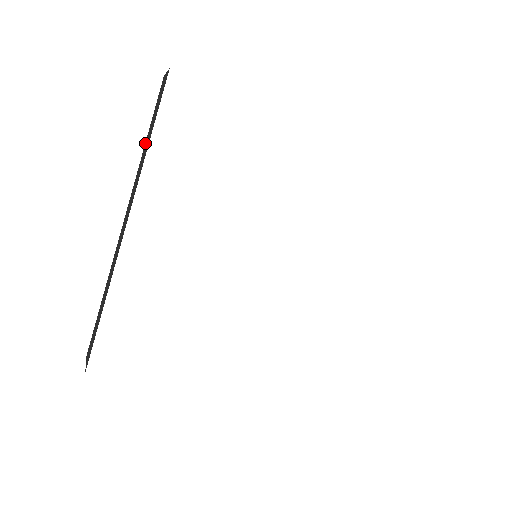
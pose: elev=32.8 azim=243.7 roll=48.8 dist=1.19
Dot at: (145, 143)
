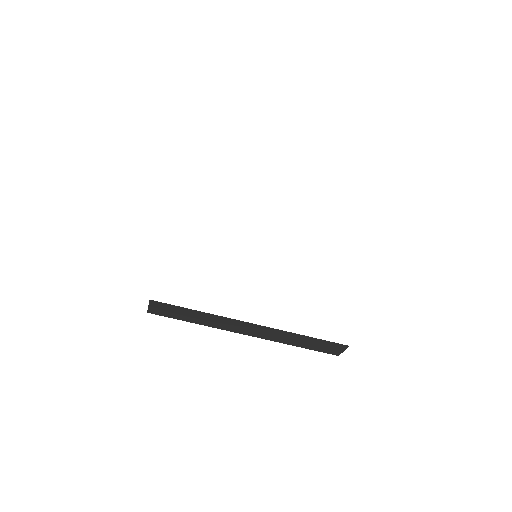
Dot at: occluded
